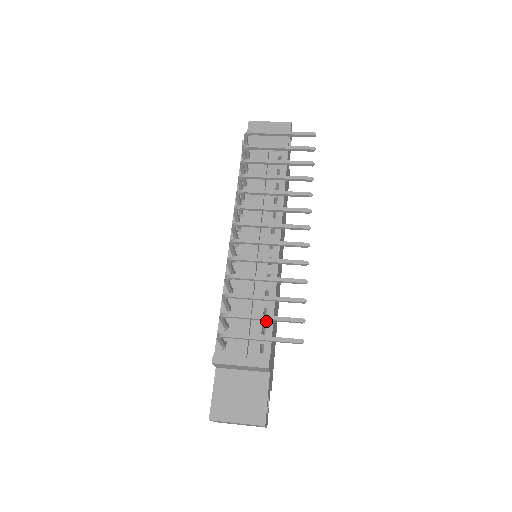
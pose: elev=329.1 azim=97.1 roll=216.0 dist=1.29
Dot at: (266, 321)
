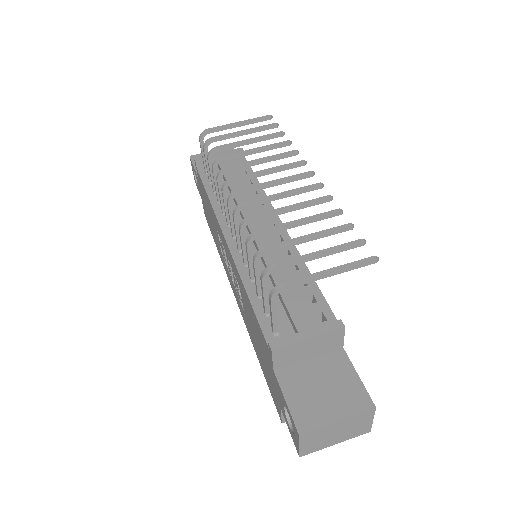
Dot at: (310, 289)
